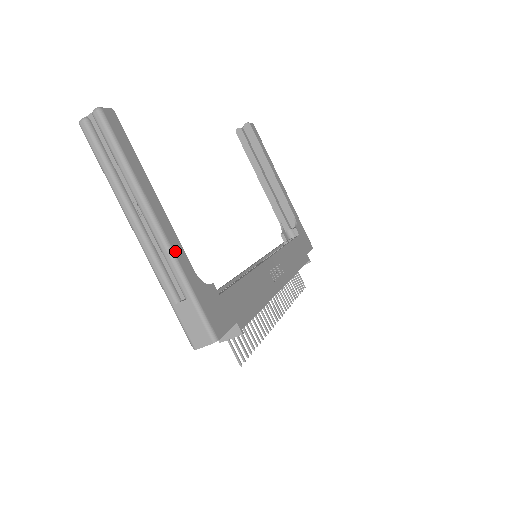
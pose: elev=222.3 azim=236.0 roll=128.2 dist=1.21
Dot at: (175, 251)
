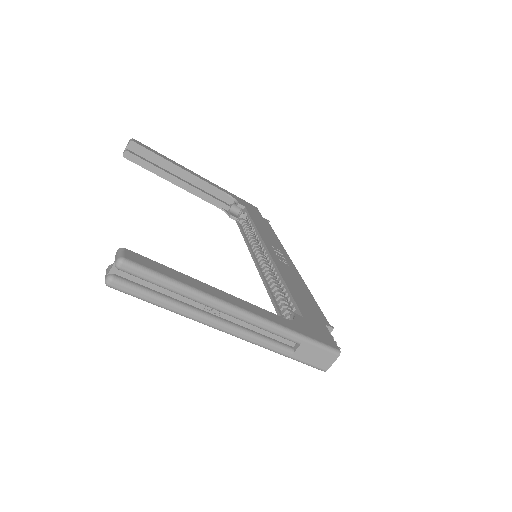
Dot at: (267, 318)
